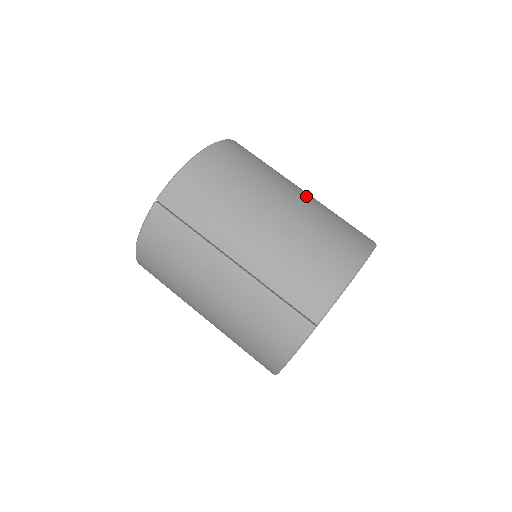
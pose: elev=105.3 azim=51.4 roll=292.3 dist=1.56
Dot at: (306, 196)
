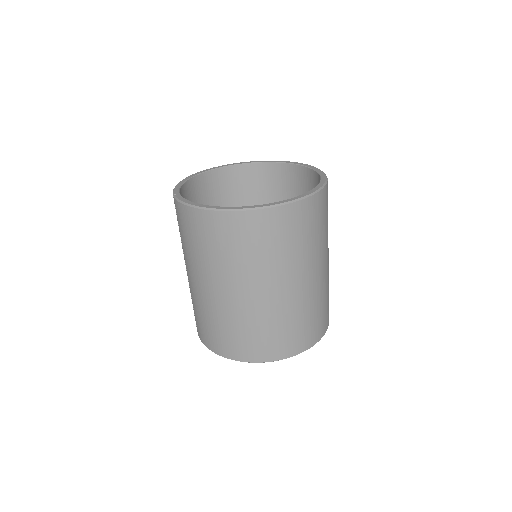
Dot at: (261, 300)
